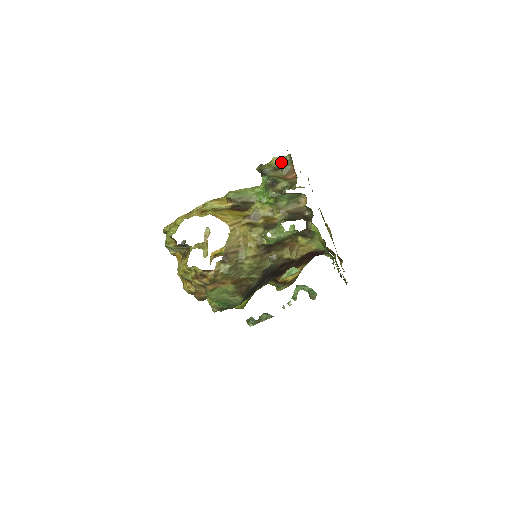
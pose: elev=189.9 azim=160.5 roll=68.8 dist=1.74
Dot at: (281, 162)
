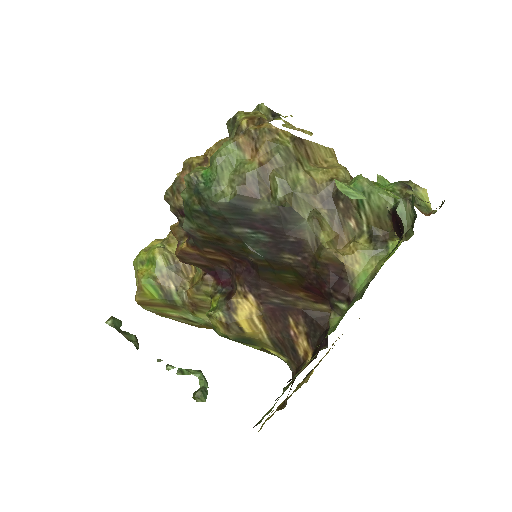
Dot at: (424, 202)
